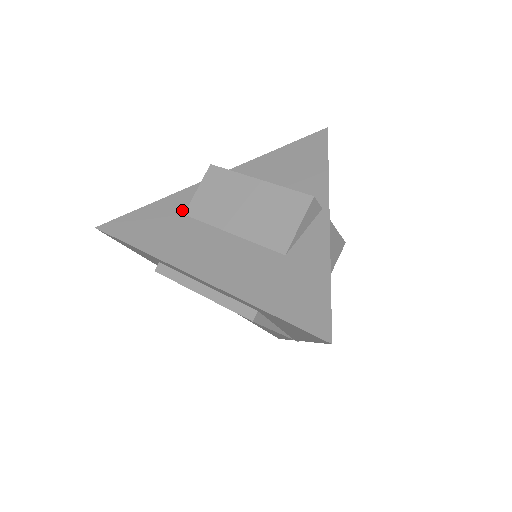
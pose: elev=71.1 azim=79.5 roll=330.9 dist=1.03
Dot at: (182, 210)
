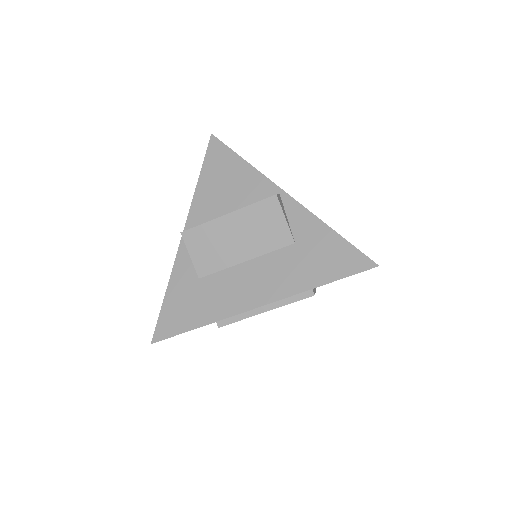
Dot at: (193, 277)
